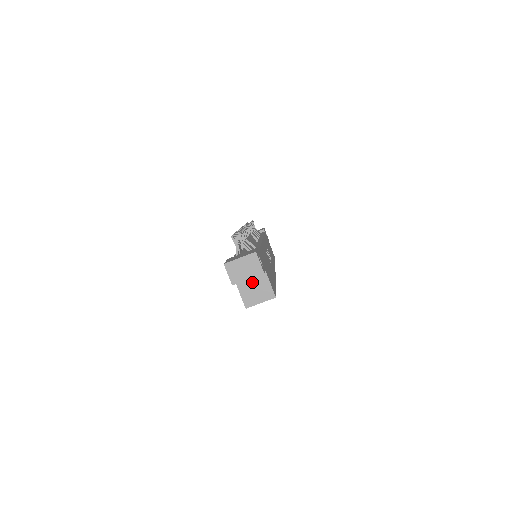
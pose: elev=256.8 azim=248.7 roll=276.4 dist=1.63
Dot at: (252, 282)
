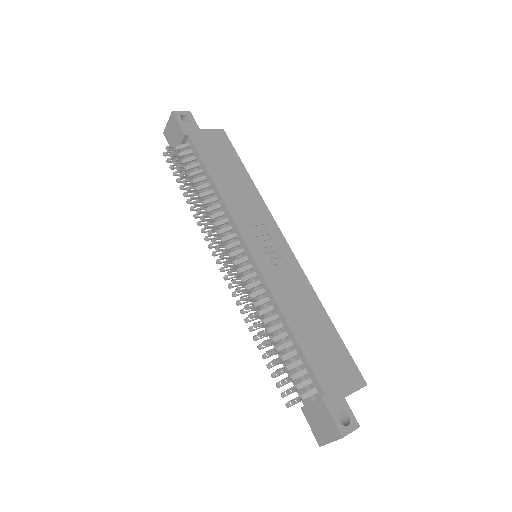
Dot at: occluded
